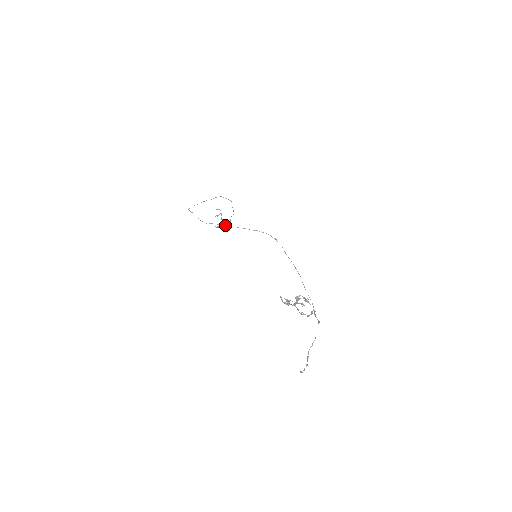
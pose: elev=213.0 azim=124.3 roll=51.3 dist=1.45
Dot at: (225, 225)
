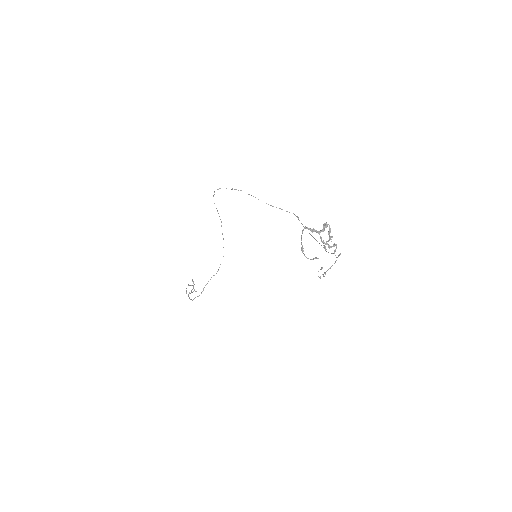
Dot at: (253, 196)
